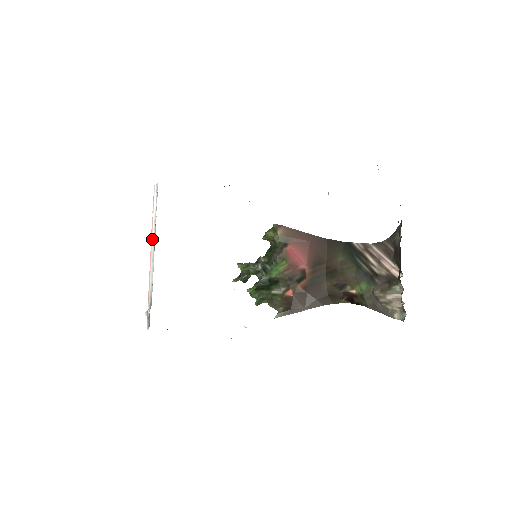
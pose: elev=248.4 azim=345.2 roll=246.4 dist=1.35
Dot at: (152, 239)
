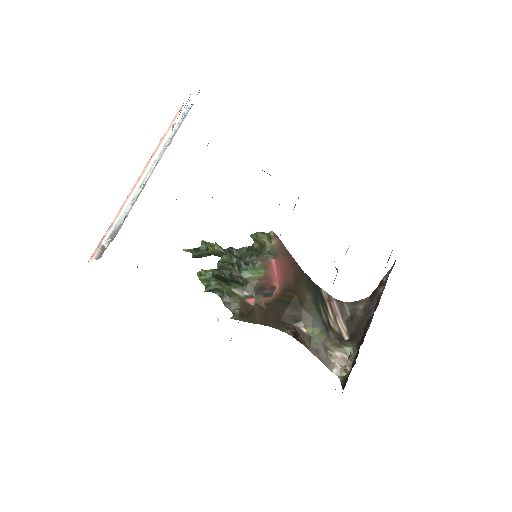
Dot at: (151, 162)
